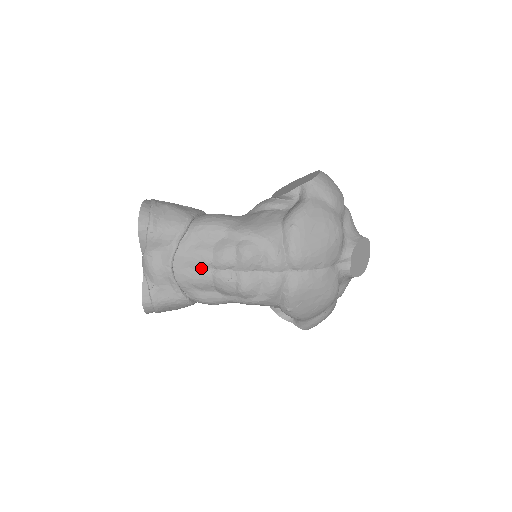
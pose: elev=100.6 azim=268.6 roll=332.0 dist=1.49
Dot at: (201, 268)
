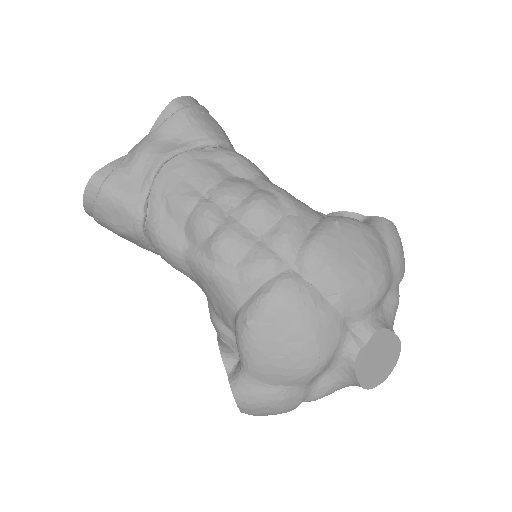
Dot at: (194, 186)
